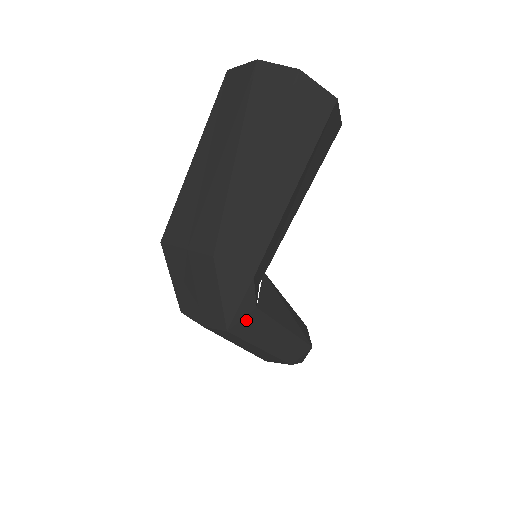
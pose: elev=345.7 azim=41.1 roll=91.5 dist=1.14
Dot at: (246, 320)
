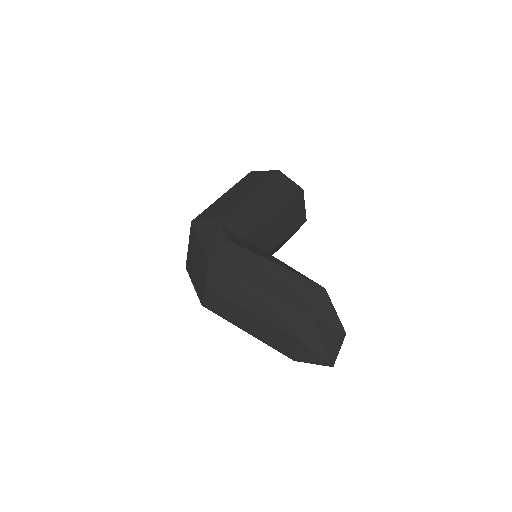
Dot at: (224, 252)
